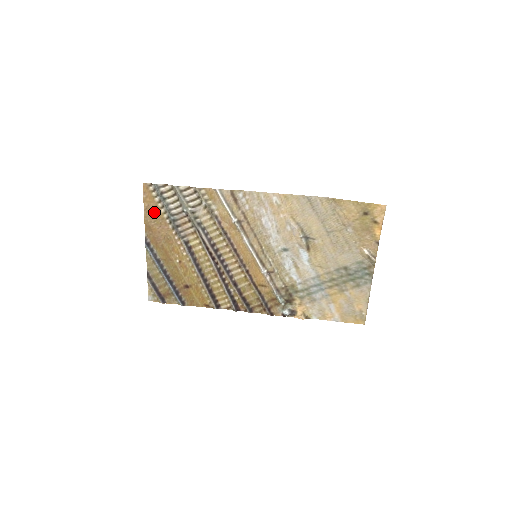
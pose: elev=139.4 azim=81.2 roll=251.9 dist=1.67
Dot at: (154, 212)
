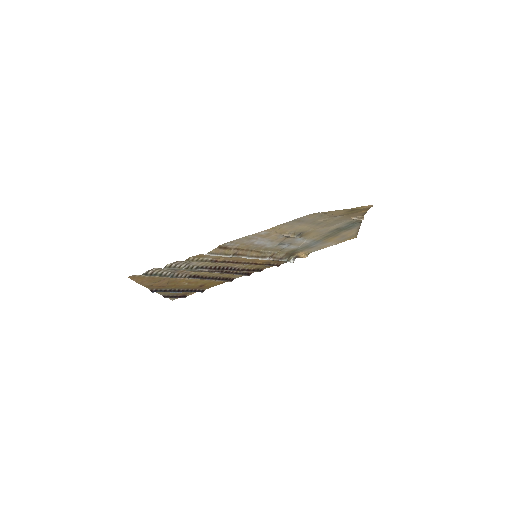
Dot at: (149, 280)
